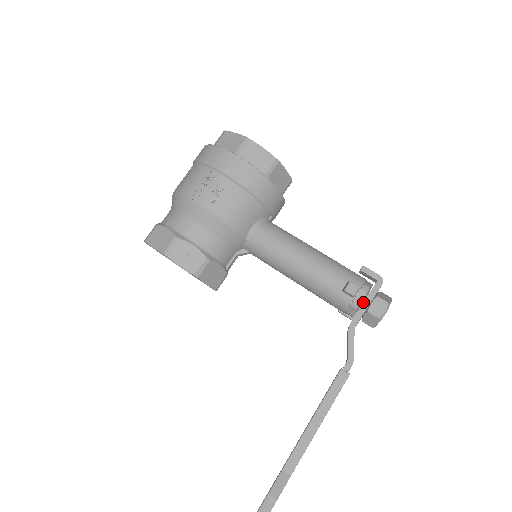
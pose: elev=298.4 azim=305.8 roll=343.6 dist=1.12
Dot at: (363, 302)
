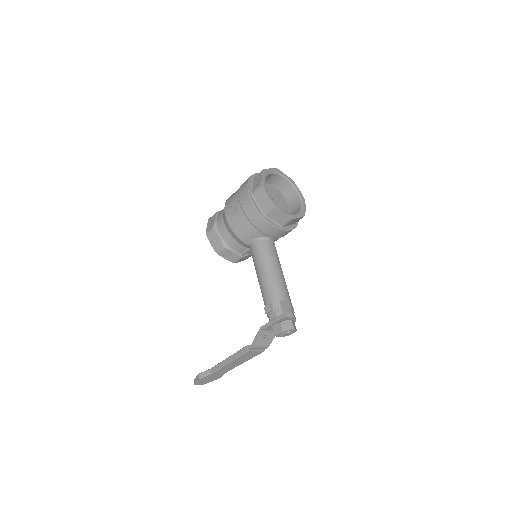
Dot at: (271, 320)
